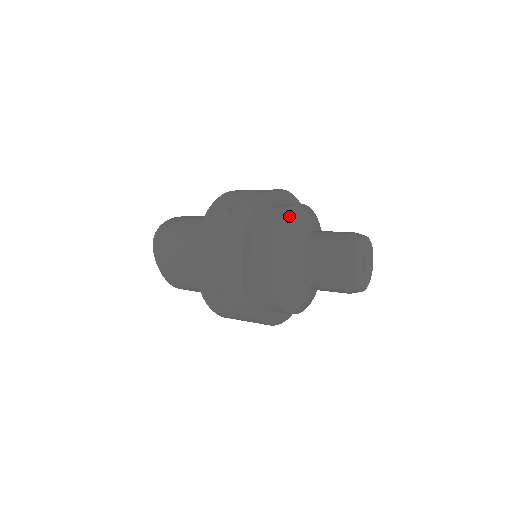
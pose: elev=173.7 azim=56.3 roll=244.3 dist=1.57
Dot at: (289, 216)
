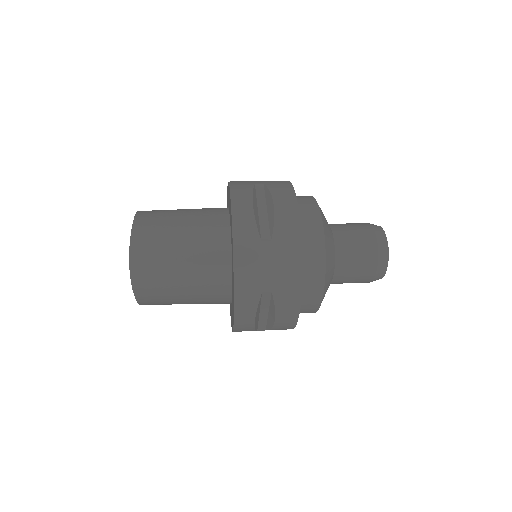
Dot at: (325, 229)
